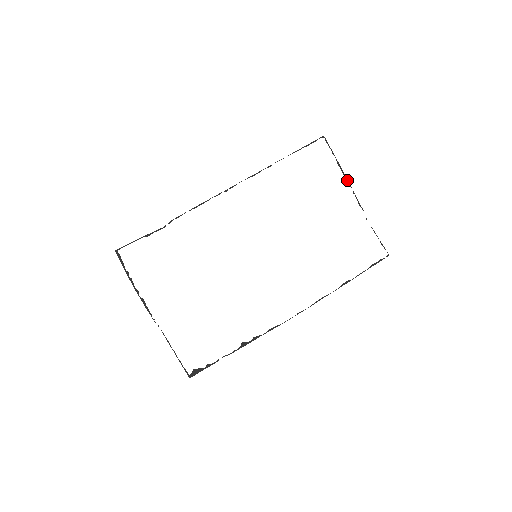
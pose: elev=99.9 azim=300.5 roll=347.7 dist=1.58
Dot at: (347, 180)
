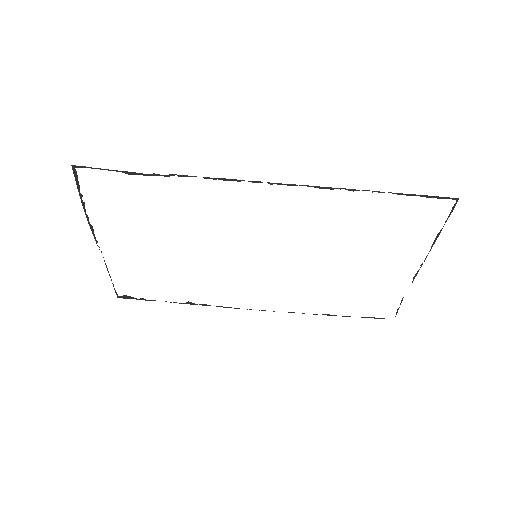
Dot at: occluded
